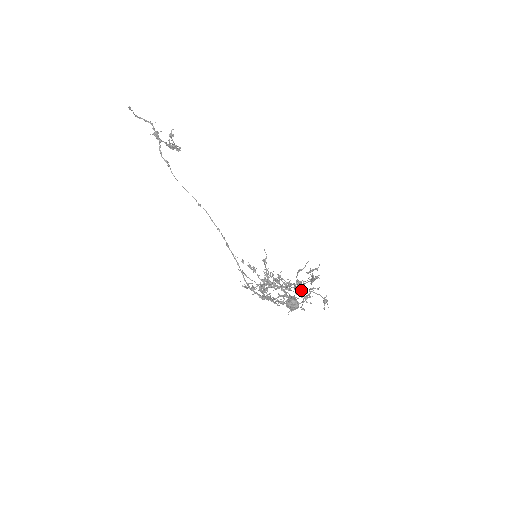
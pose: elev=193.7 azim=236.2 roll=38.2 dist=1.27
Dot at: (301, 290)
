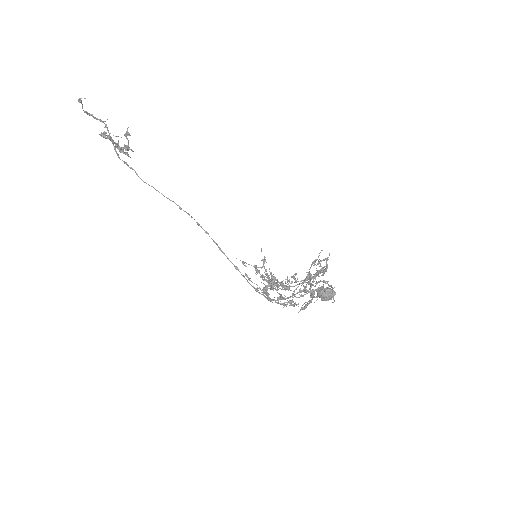
Dot at: (310, 285)
